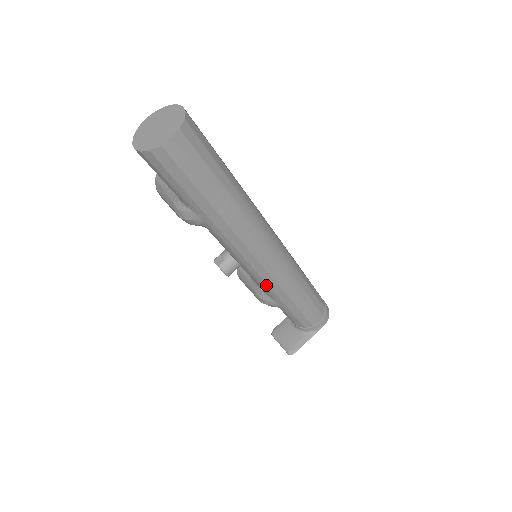
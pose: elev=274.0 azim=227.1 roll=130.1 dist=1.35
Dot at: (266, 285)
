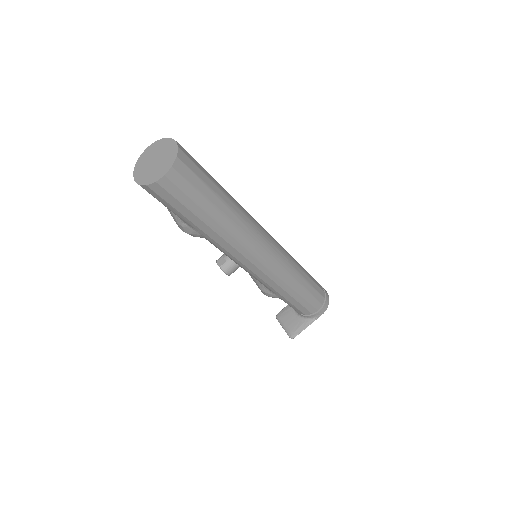
Dot at: (265, 283)
